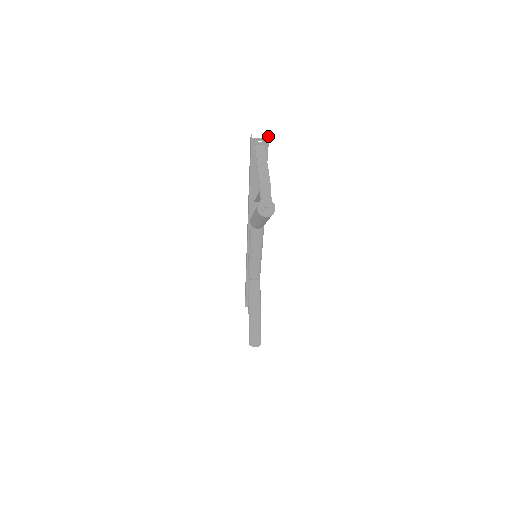
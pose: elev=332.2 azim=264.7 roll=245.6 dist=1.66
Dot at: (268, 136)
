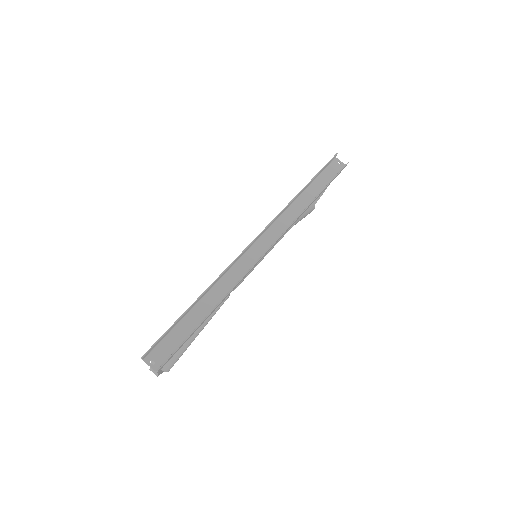
Dot at: (156, 372)
